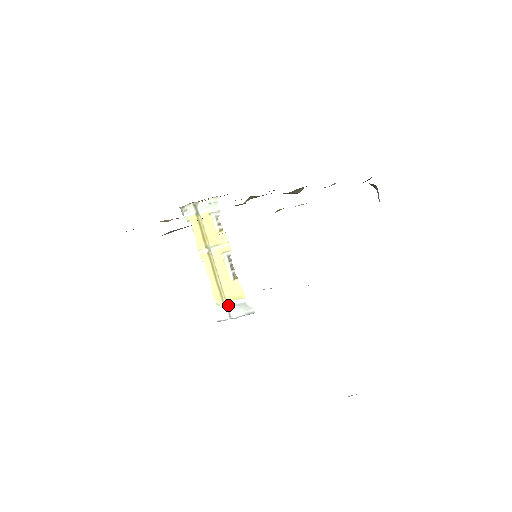
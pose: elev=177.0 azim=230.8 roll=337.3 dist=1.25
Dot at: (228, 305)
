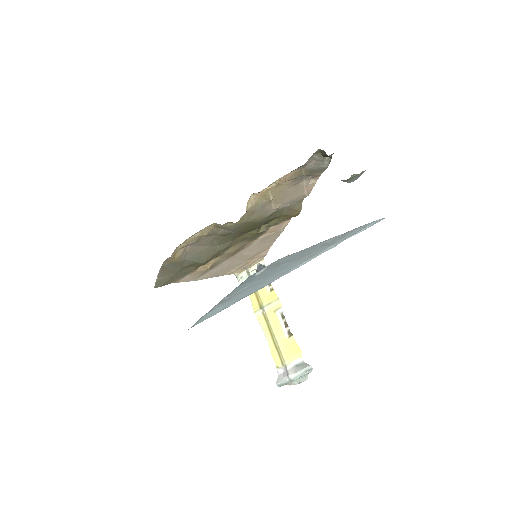
Dot at: (287, 366)
